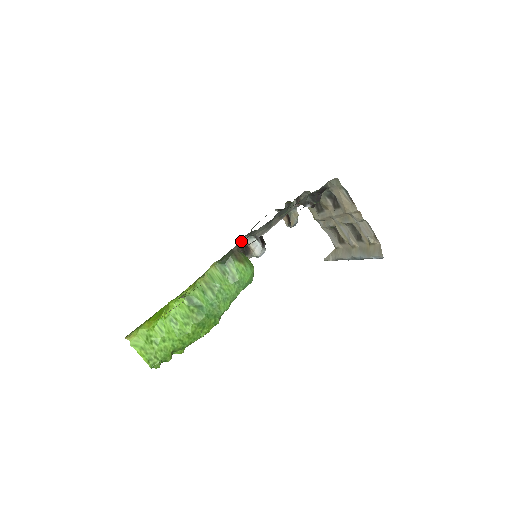
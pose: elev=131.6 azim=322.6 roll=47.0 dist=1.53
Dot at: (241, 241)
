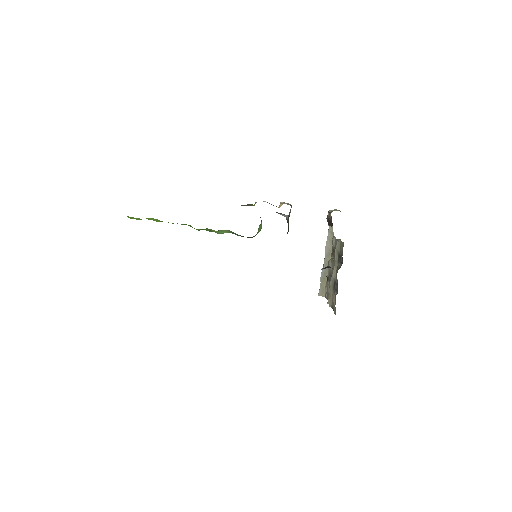
Dot at: occluded
